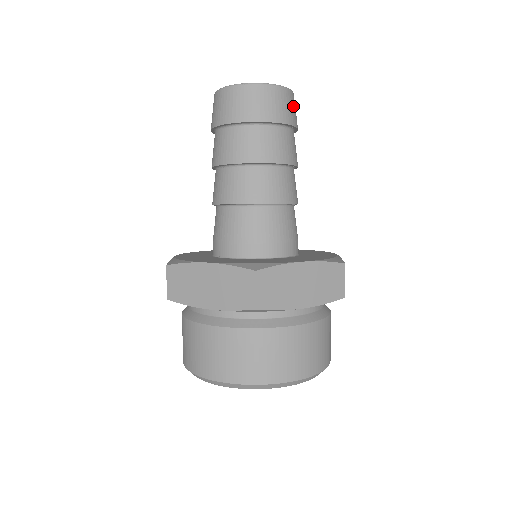
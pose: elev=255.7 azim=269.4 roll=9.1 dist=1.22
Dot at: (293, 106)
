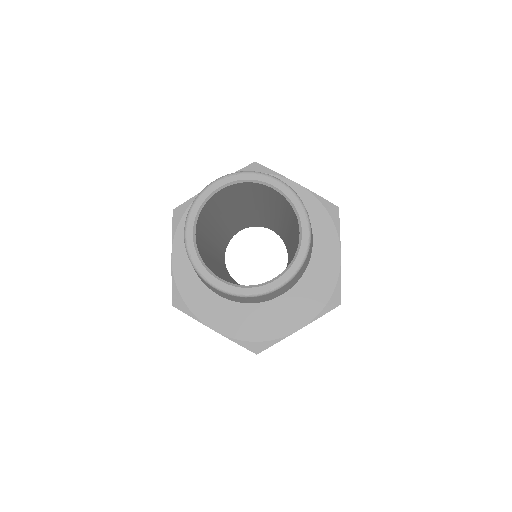
Dot at: (307, 260)
